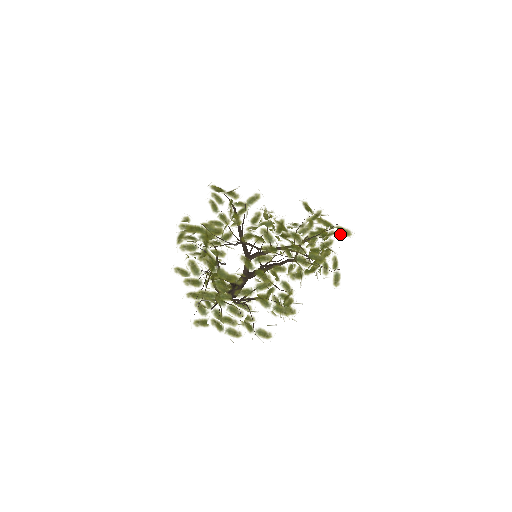
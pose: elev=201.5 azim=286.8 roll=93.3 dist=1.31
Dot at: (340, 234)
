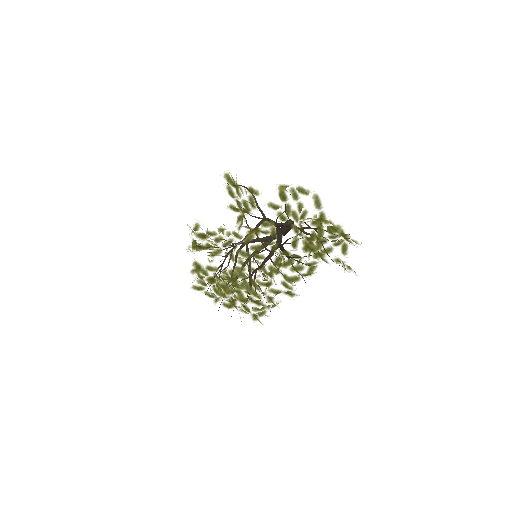
Dot at: (322, 260)
